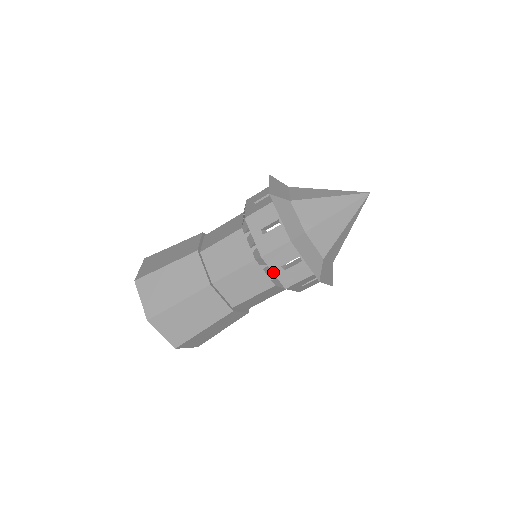
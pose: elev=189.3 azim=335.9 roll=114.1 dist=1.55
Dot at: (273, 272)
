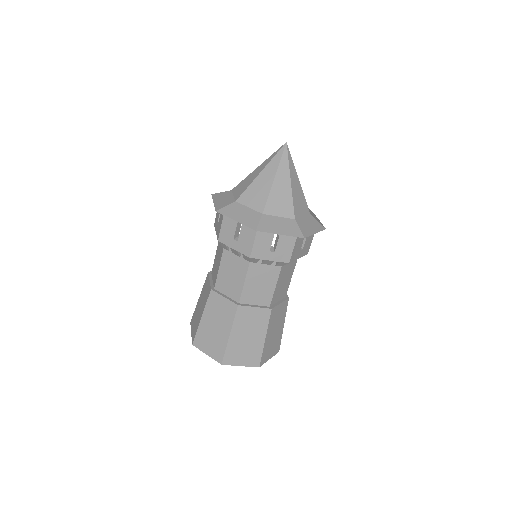
Dot at: (268, 260)
